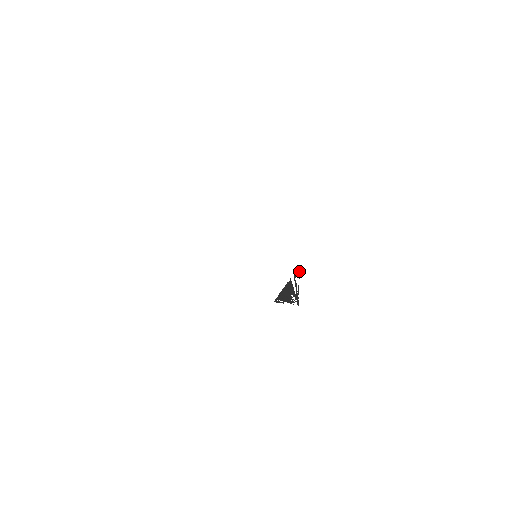
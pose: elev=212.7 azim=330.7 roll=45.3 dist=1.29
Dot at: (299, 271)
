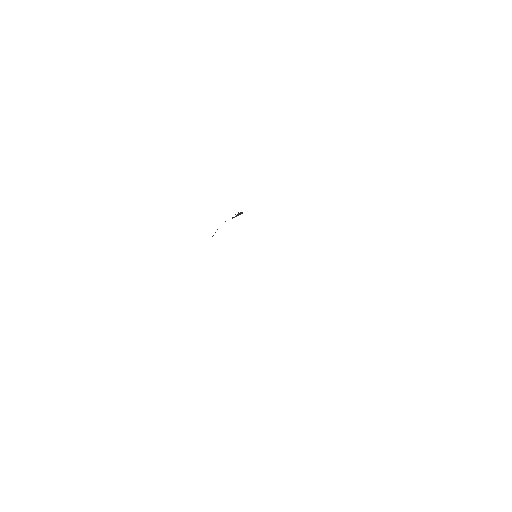
Dot at: (242, 212)
